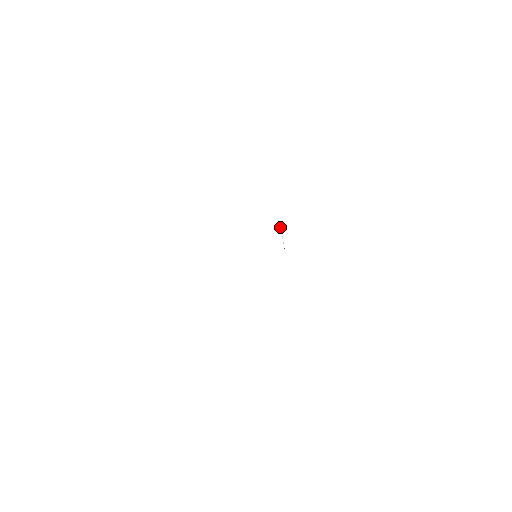
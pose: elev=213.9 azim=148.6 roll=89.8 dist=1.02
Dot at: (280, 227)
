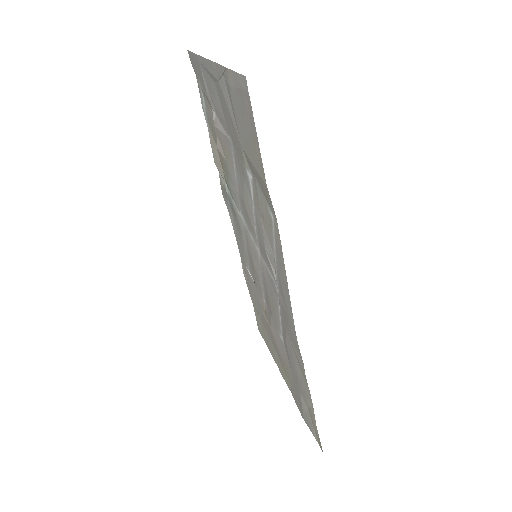
Dot at: (246, 267)
